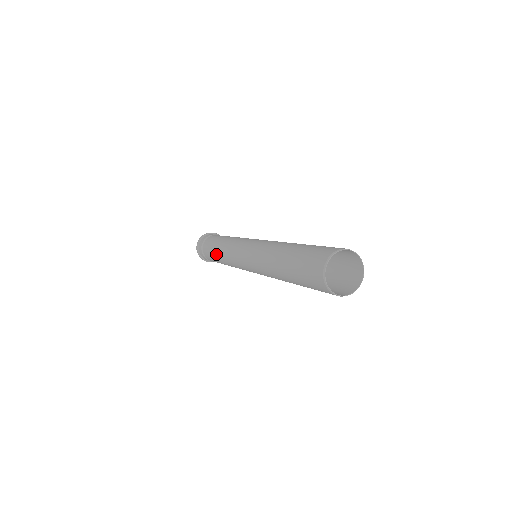
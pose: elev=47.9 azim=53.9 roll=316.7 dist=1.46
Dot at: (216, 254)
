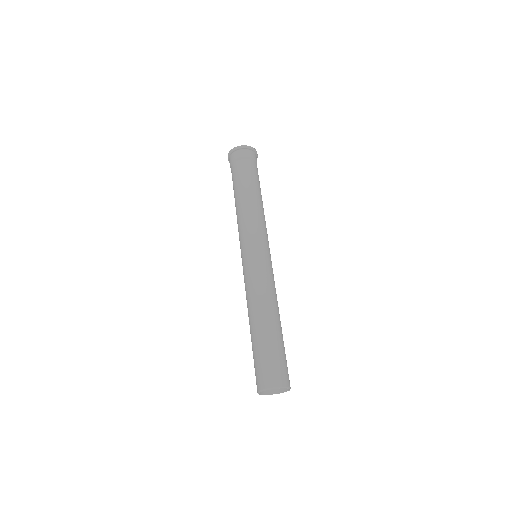
Dot at: (237, 198)
